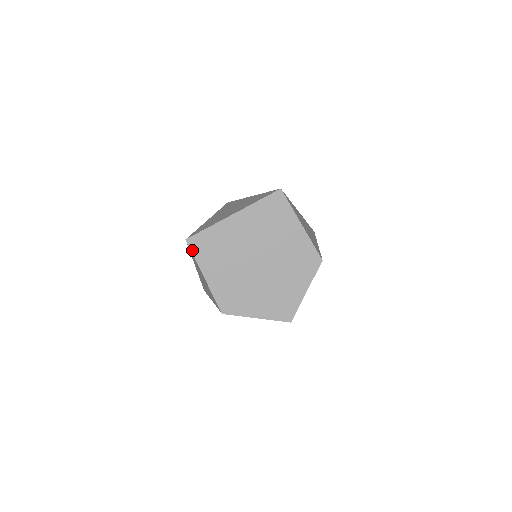
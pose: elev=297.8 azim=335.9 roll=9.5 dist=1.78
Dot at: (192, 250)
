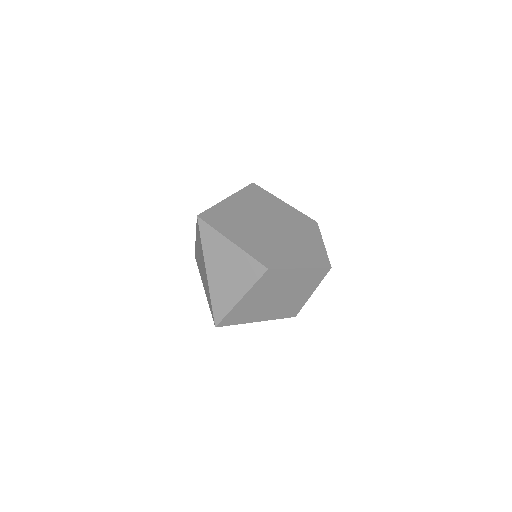
Dot at: (208, 223)
